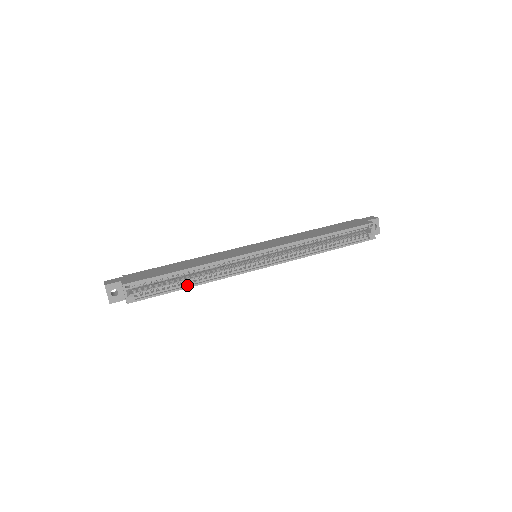
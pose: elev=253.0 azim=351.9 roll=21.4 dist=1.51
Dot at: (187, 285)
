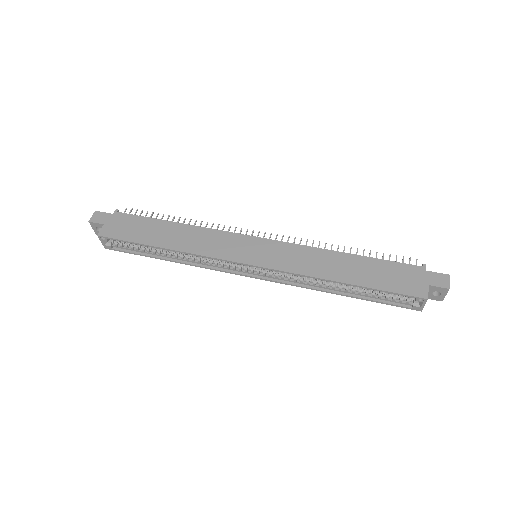
Dot at: (165, 257)
